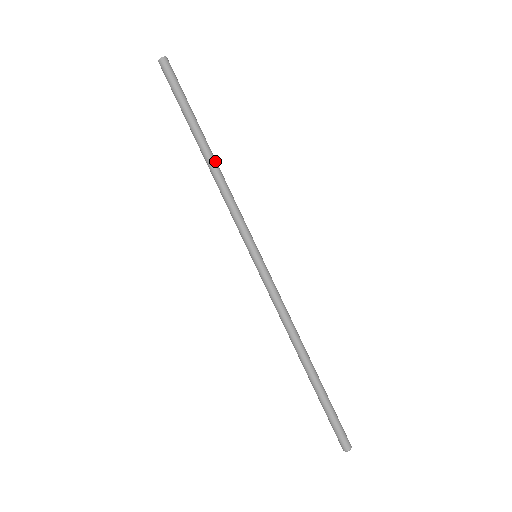
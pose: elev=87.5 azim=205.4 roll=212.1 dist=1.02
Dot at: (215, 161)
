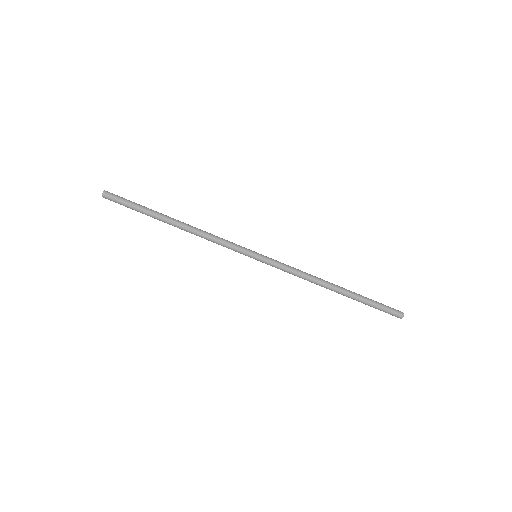
Dot at: (184, 227)
